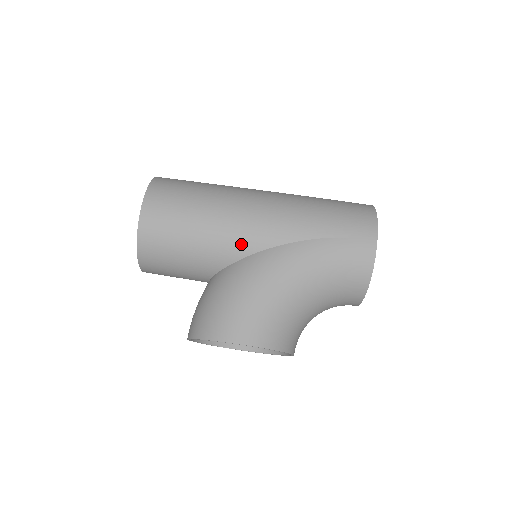
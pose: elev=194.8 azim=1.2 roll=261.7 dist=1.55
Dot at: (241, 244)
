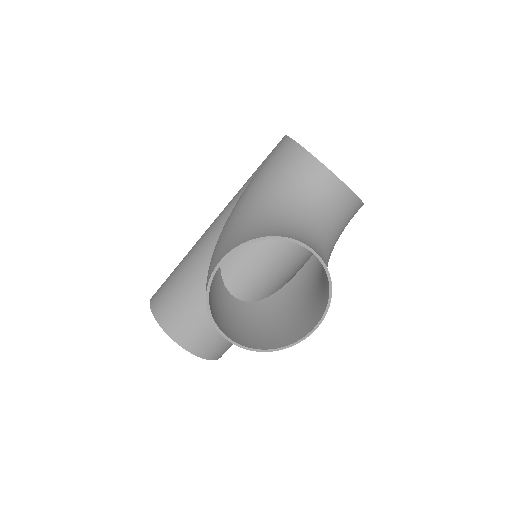
Dot at: (211, 240)
